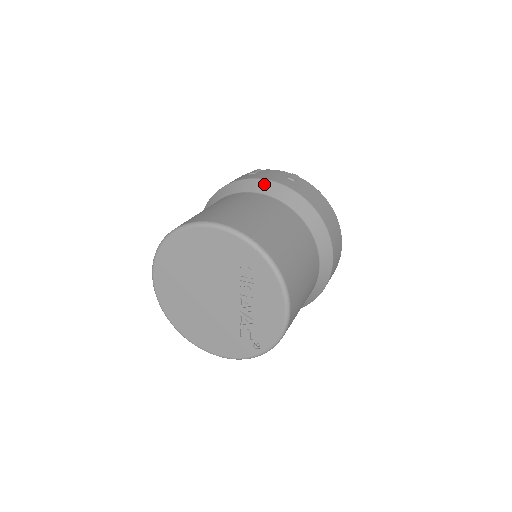
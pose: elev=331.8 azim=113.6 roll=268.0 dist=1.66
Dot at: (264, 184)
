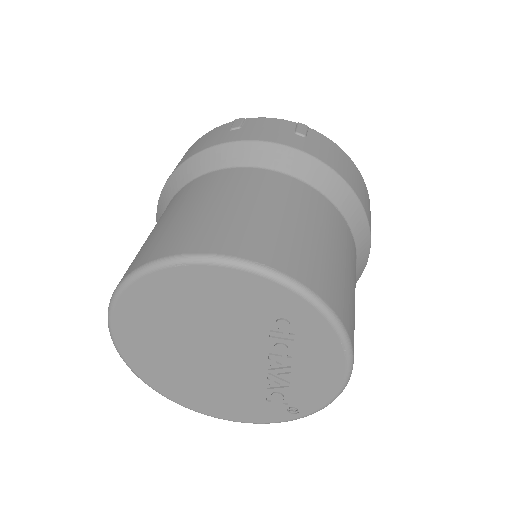
Dot at: (265, 150)
